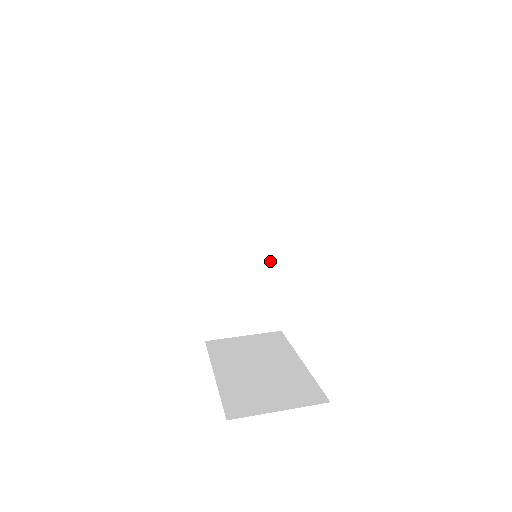
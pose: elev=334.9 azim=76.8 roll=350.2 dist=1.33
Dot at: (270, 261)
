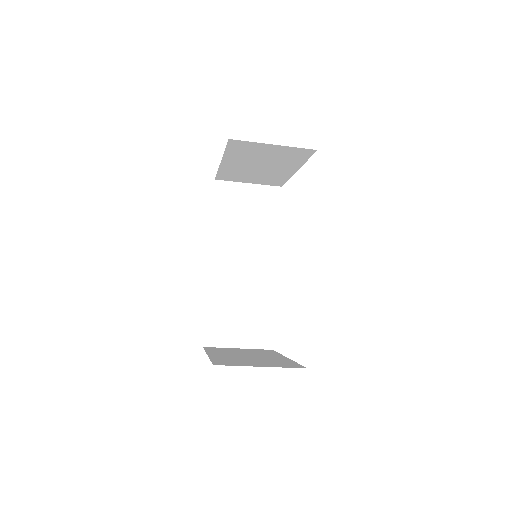
Dot at: (268, 282)
